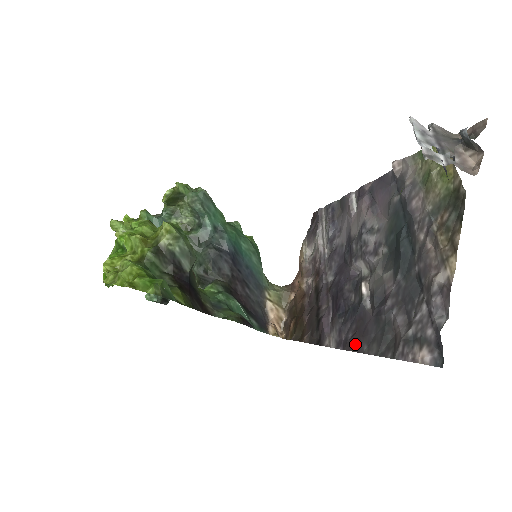
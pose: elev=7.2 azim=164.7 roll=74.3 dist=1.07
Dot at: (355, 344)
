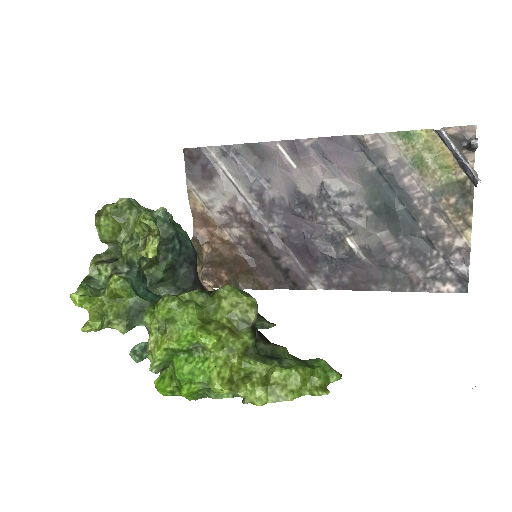
Dot at: (359, 286)
